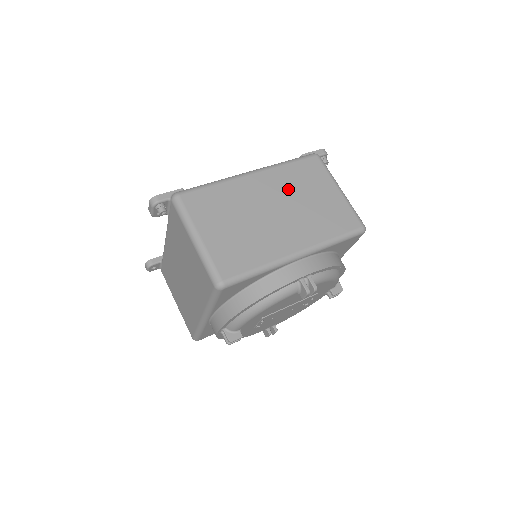
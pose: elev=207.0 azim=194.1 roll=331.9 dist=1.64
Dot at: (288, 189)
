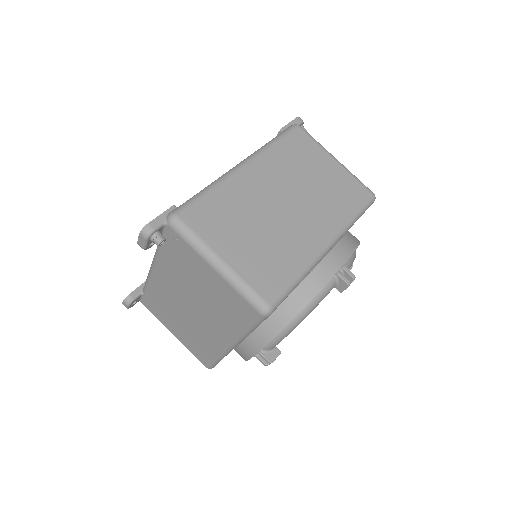
Dot at: (288, 173)
